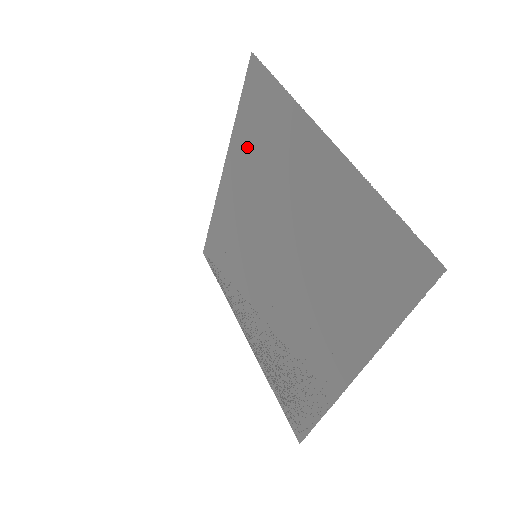
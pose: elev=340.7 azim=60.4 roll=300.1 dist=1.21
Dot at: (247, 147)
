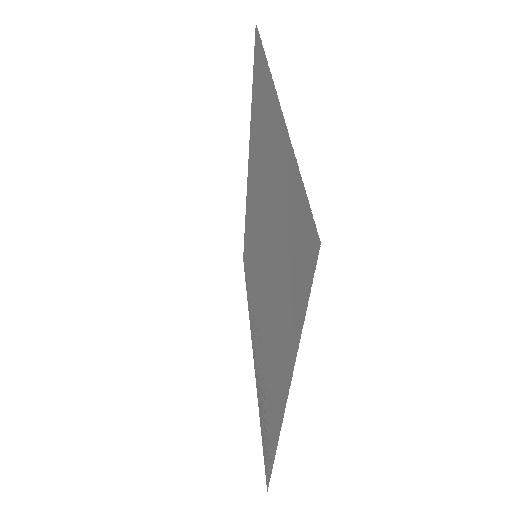
Dot at: (254, 131)
